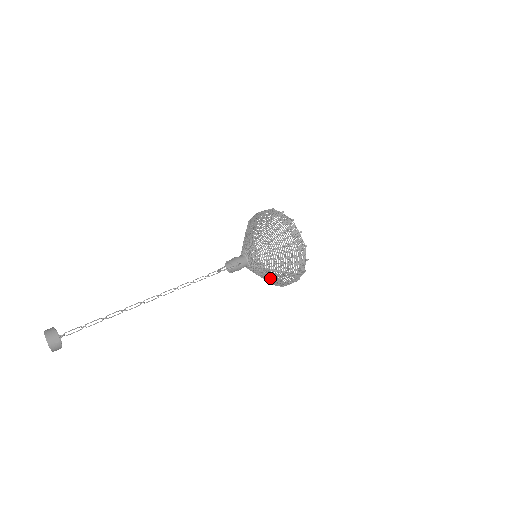
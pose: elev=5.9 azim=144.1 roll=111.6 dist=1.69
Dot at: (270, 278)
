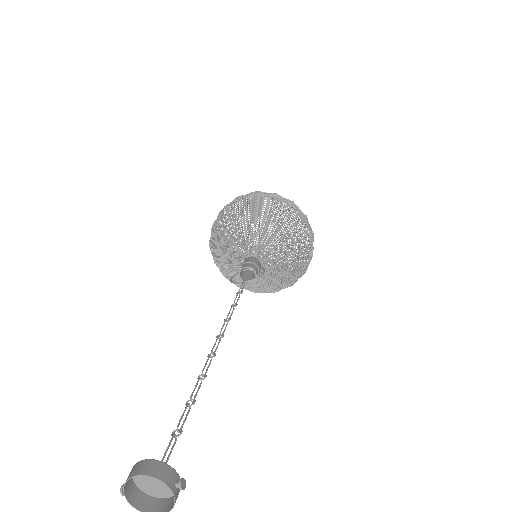
Dot at: (272, 283)
